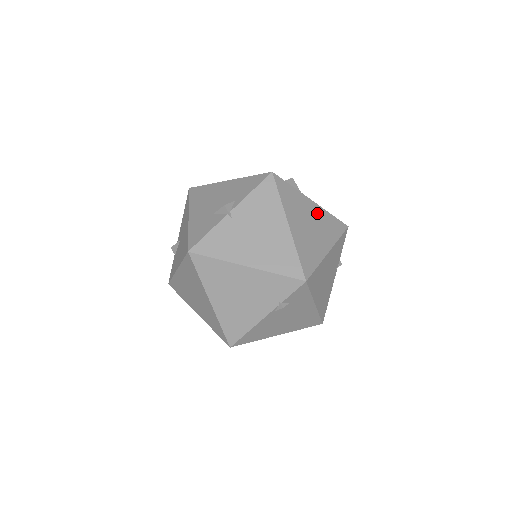
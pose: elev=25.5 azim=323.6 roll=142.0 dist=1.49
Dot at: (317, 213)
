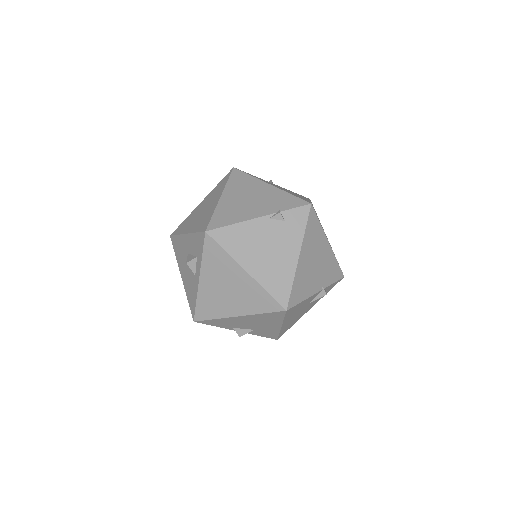
Dot at: (327, 238)
